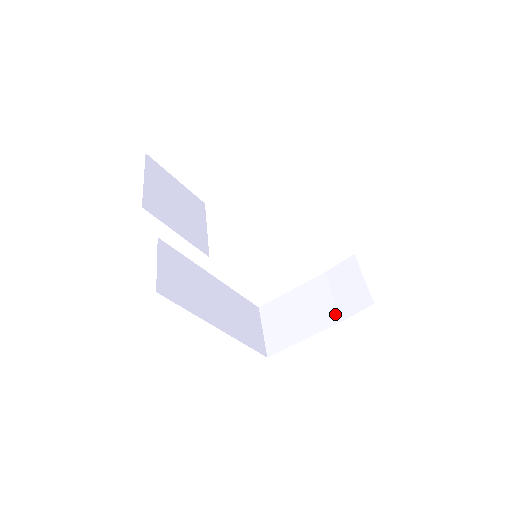
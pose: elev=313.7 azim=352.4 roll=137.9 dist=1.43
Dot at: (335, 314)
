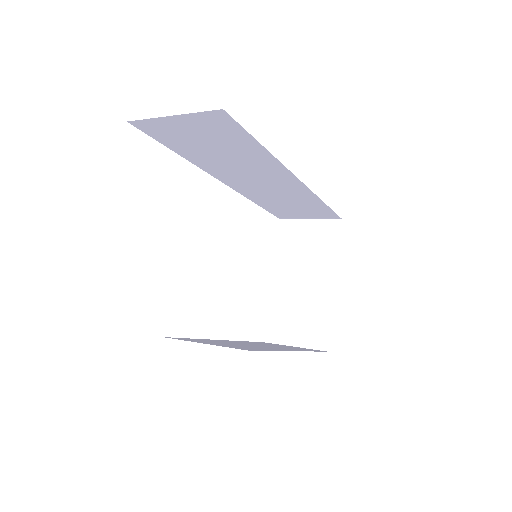
Dot at: (327, 260)
